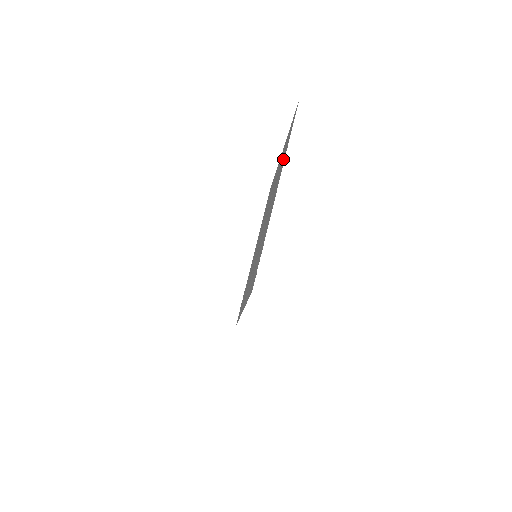
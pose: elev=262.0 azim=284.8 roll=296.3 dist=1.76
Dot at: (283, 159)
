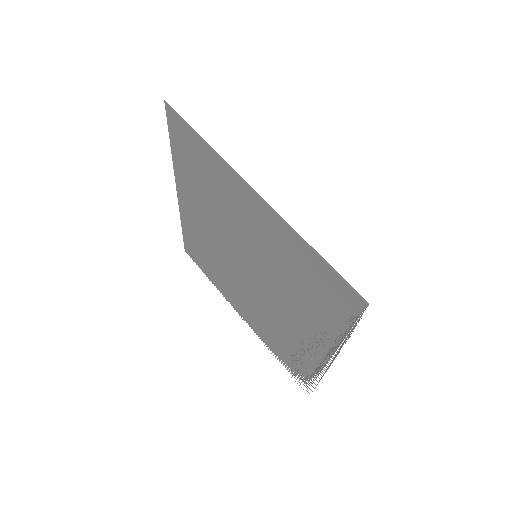
Dot at: (191, 232)
